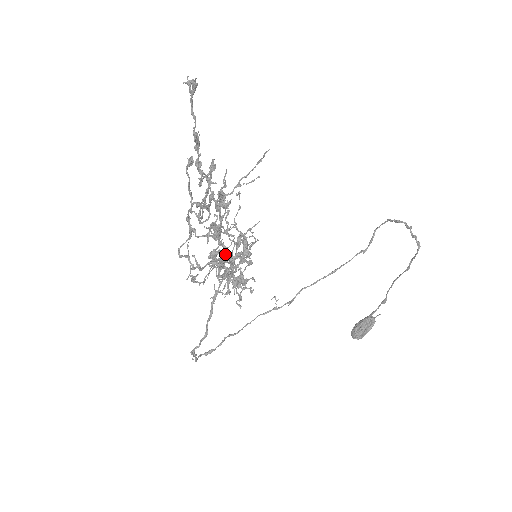
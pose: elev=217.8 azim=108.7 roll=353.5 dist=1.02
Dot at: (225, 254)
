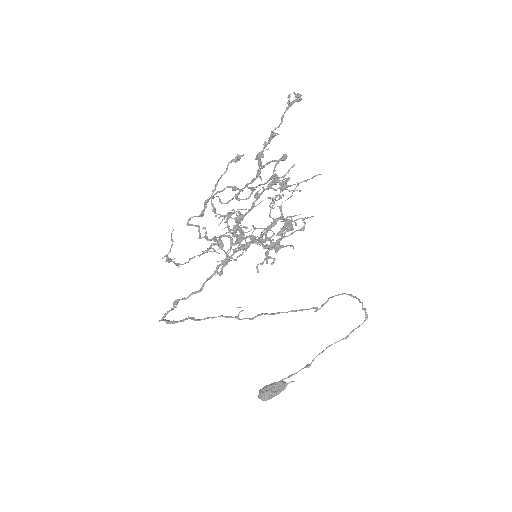
Dot at: (244, 234)
